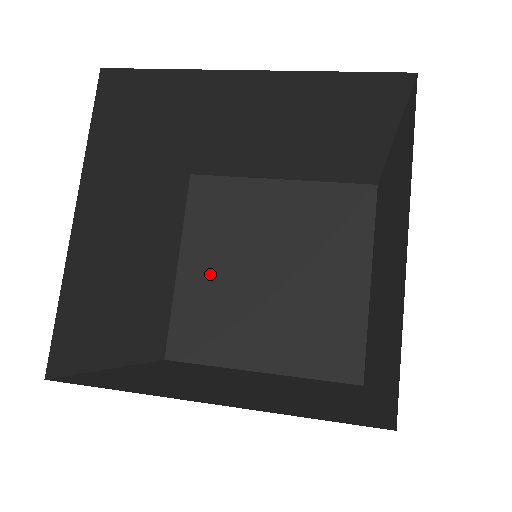
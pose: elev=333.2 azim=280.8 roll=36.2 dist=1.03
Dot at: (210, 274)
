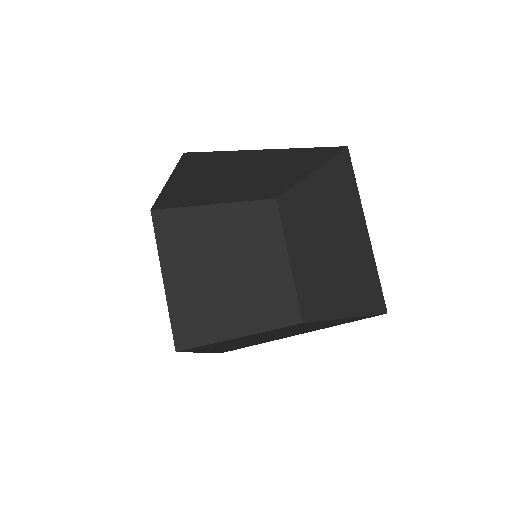
Dot at: (189, 281)
